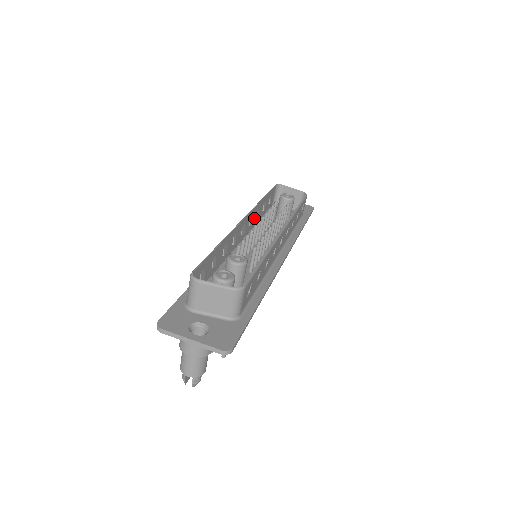
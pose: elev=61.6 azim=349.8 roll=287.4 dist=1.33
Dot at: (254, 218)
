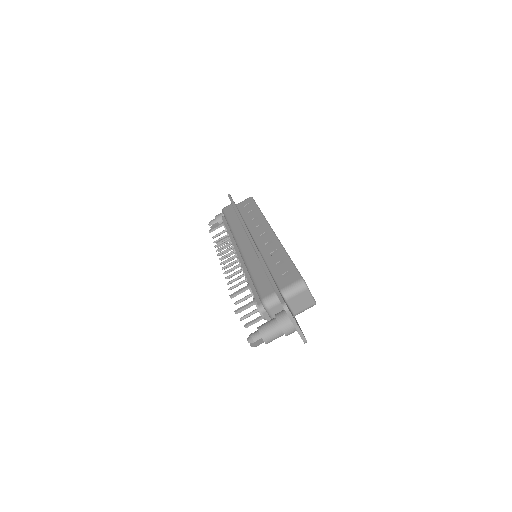
Dot at: (255, 223)
